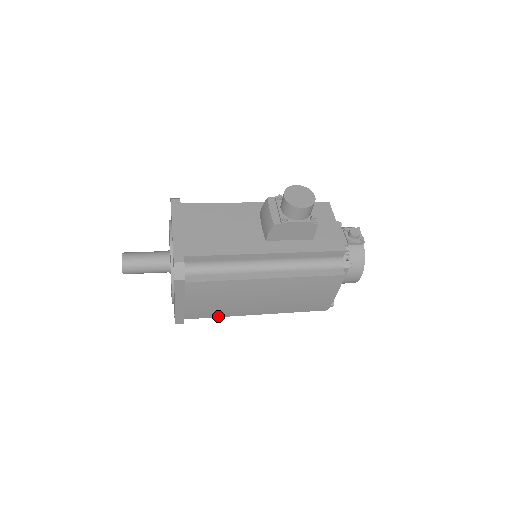
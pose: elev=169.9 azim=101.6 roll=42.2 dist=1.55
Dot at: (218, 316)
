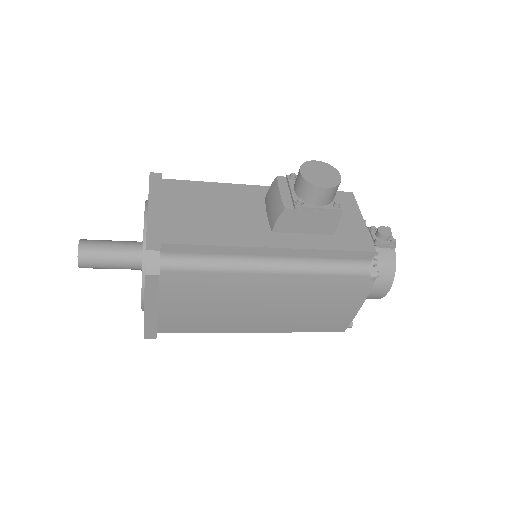
Dot at: (202, 331)
